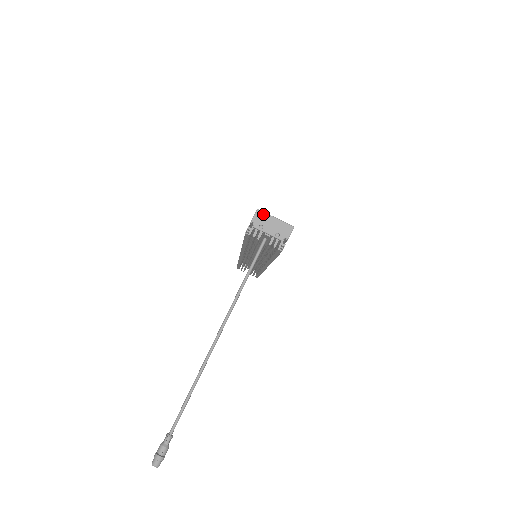
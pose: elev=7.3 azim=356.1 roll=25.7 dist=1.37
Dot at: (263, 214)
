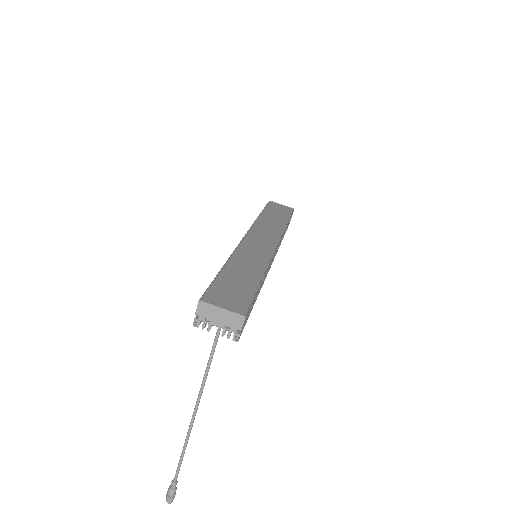
Dot at: (207, 306)
